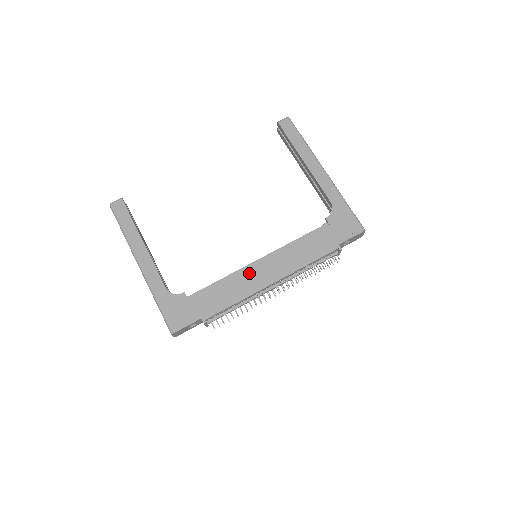
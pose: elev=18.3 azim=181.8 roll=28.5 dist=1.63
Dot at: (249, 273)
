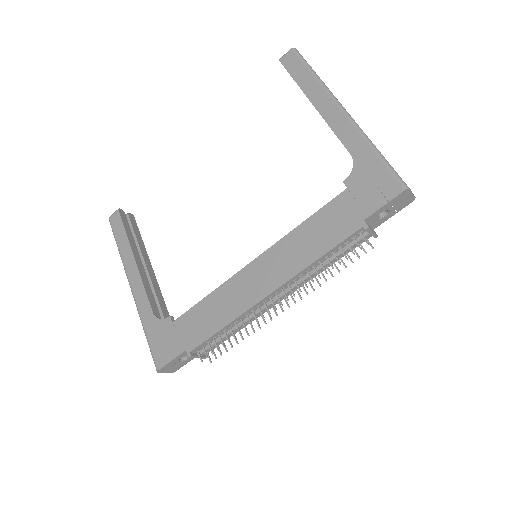
Dot at: (240, 282)
